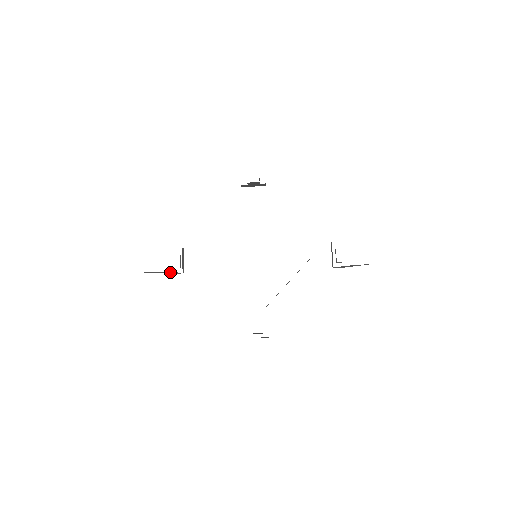
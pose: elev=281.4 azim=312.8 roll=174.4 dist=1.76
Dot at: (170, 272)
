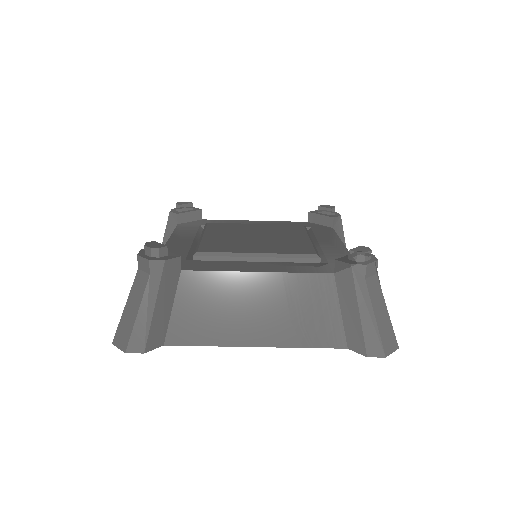
Dot at: occluded
